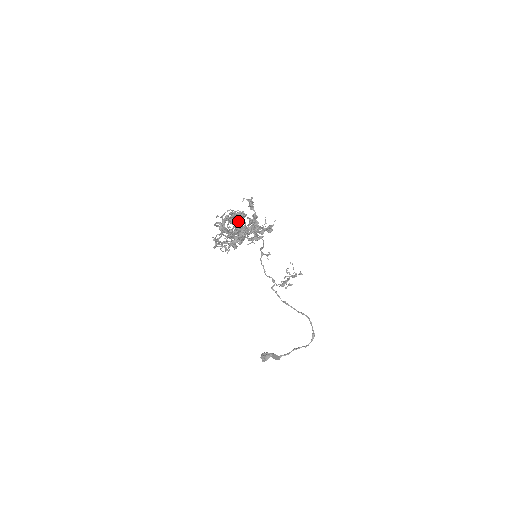
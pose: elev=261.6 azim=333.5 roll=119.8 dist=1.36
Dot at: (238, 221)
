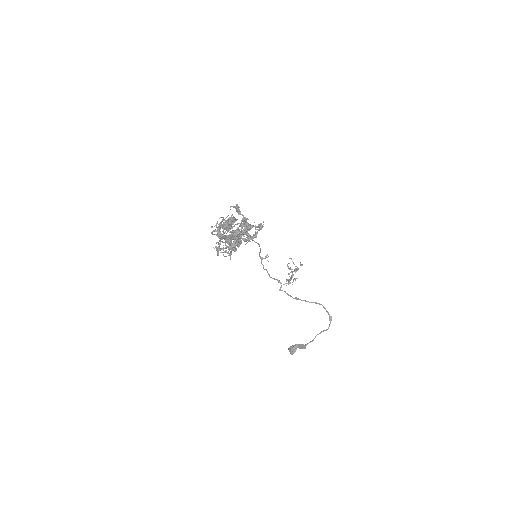
Dot at: (231, 226)
